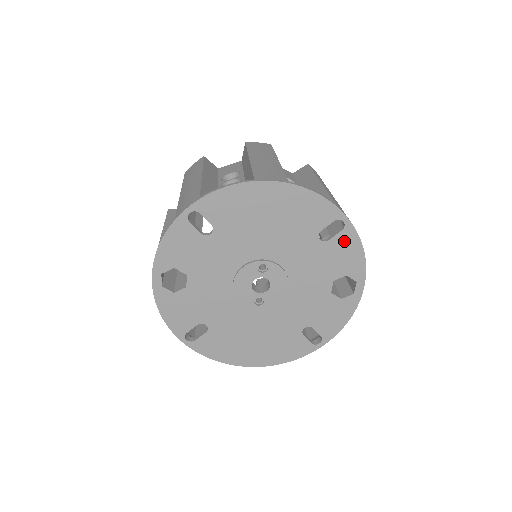
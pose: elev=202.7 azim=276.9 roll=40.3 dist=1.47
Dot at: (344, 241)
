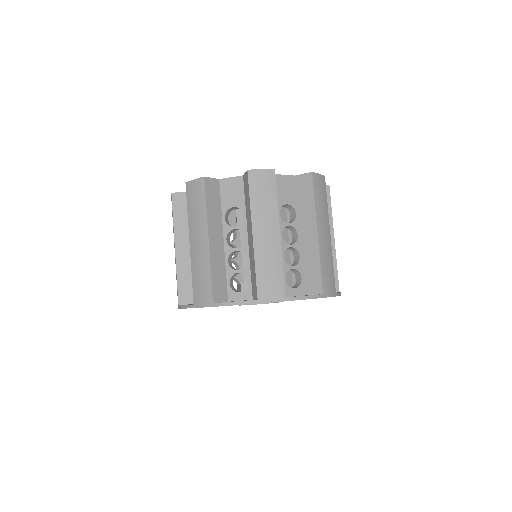
Dot at: occluded
